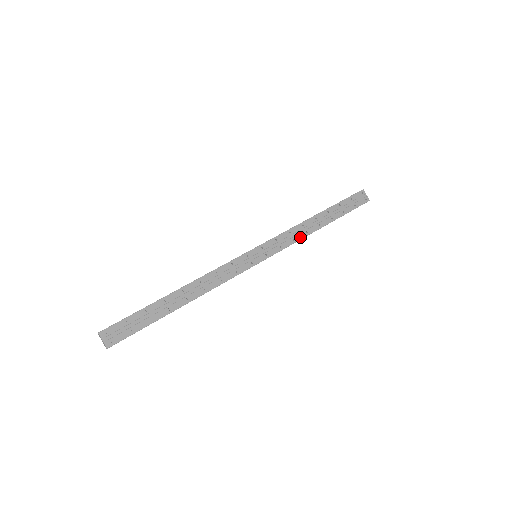
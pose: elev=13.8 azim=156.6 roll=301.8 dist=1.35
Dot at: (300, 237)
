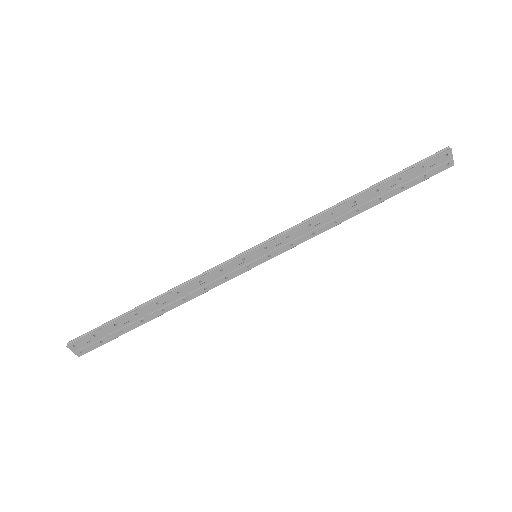
Dot at: (323, 229)
